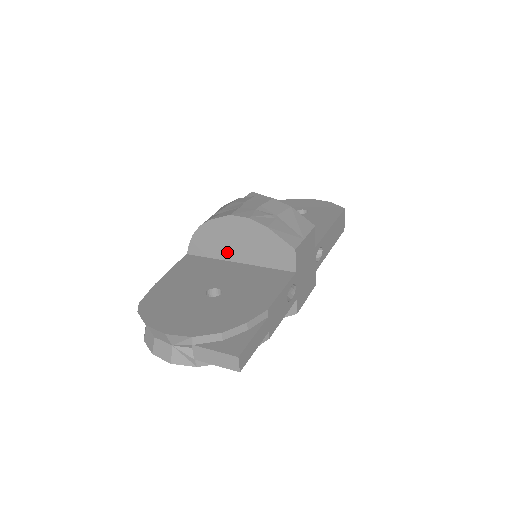
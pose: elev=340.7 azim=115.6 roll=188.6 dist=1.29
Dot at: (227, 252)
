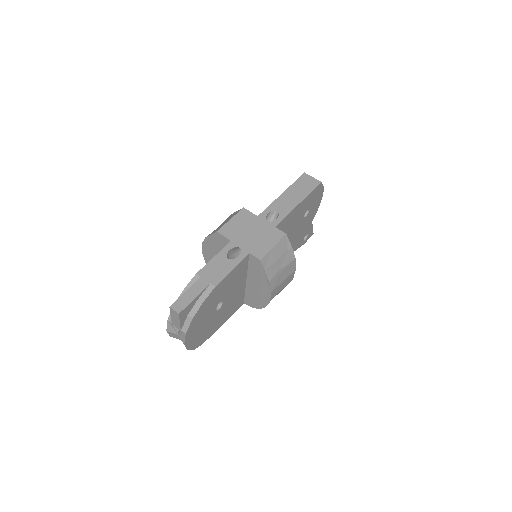
Dot at: occluded
